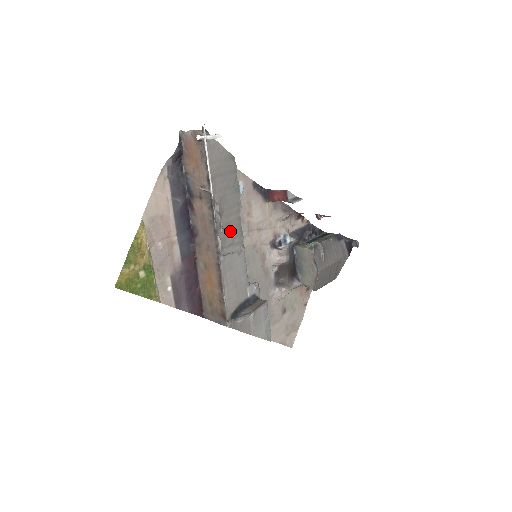
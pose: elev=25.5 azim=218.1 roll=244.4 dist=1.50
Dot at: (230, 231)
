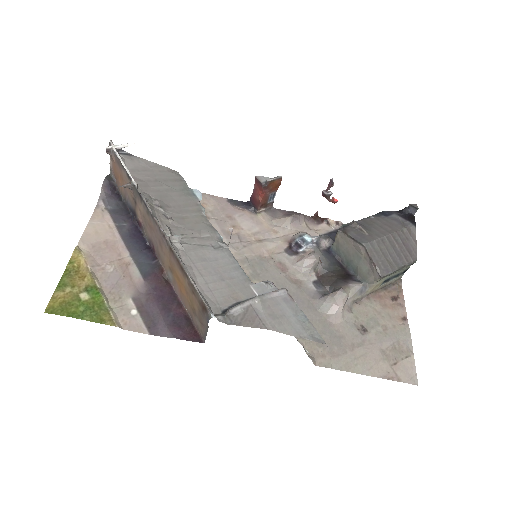
Dot at: (189, 225)
